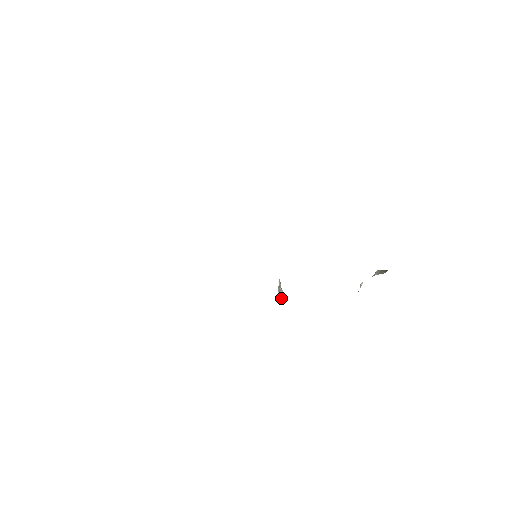
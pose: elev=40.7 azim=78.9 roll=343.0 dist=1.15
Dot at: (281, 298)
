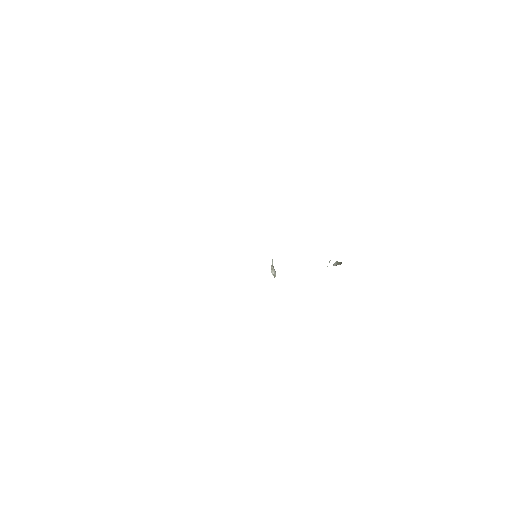
Dot at: (273, 275)
